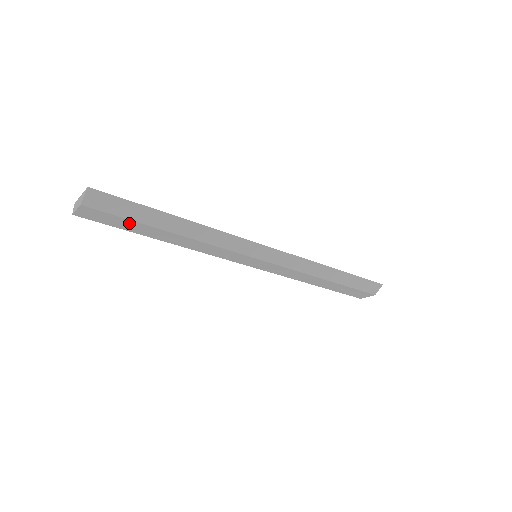
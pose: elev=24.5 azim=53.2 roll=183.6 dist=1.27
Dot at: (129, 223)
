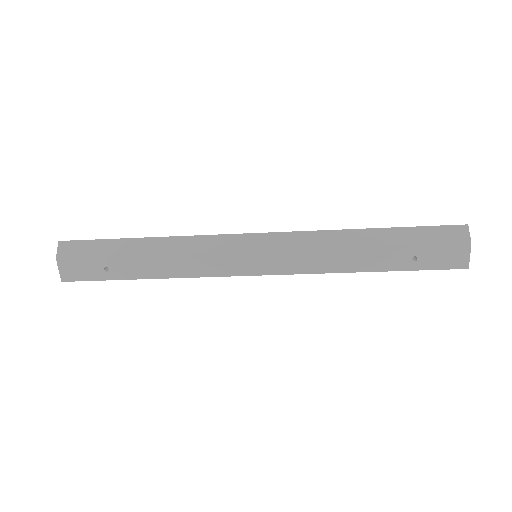
Dot at: (104, 264)
